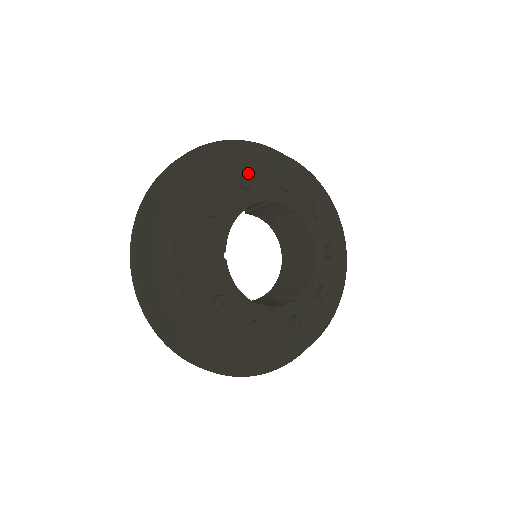
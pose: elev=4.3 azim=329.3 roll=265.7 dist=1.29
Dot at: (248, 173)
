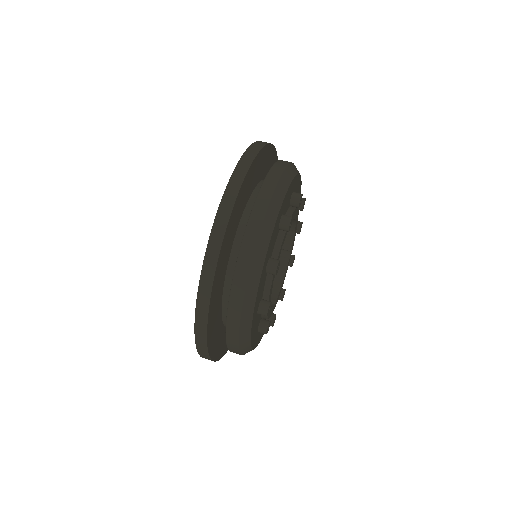
Dot at: (267, 314)
